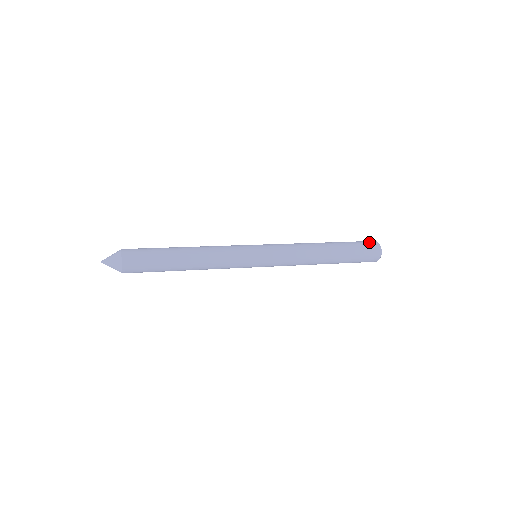
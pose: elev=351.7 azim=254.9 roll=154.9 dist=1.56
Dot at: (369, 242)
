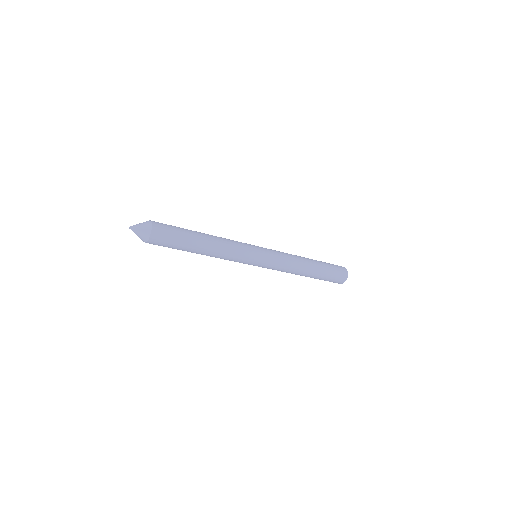
Dot at: (342, 269)
